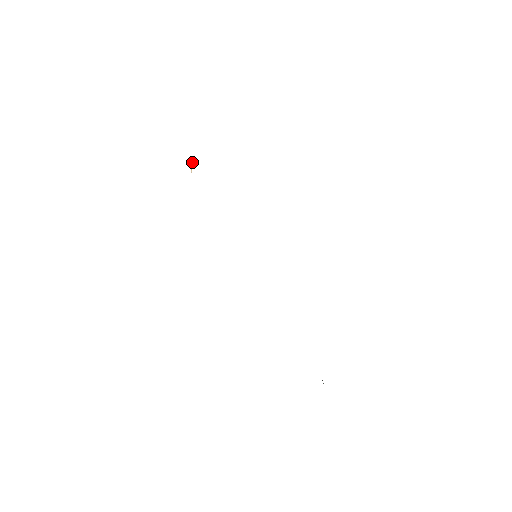
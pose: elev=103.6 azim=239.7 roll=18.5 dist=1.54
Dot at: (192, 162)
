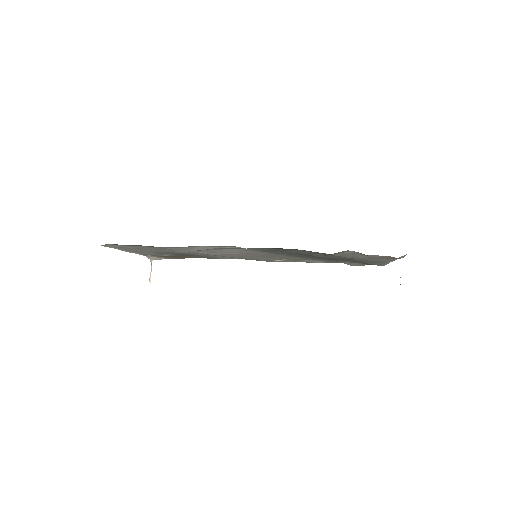
Dot at: (151, 266)
